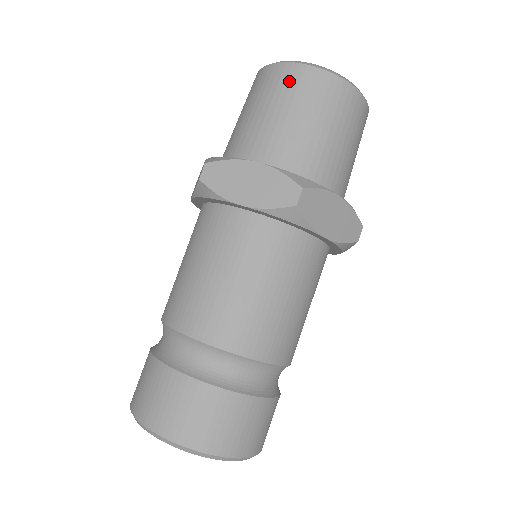
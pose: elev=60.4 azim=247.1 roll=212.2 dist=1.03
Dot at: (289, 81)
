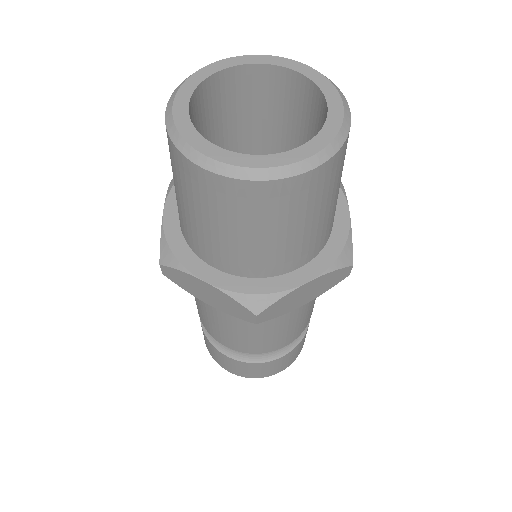
Dot at: (203, 190)
